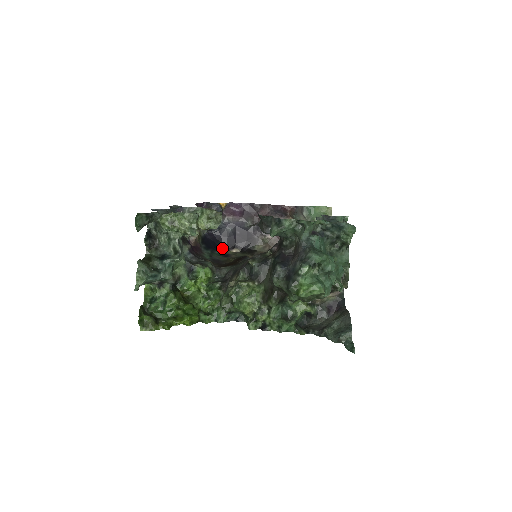
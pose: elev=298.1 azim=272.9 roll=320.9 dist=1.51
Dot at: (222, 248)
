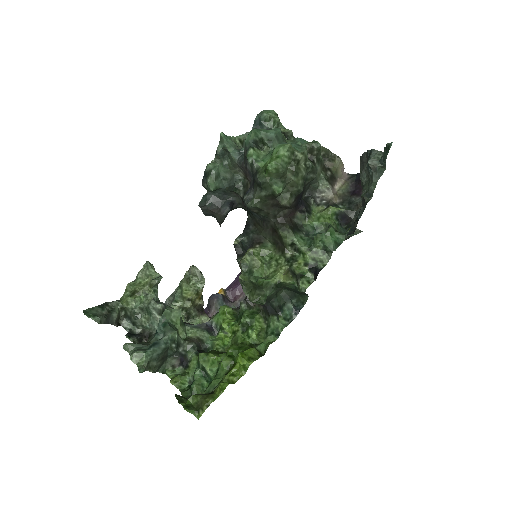
Dot at: occluded
